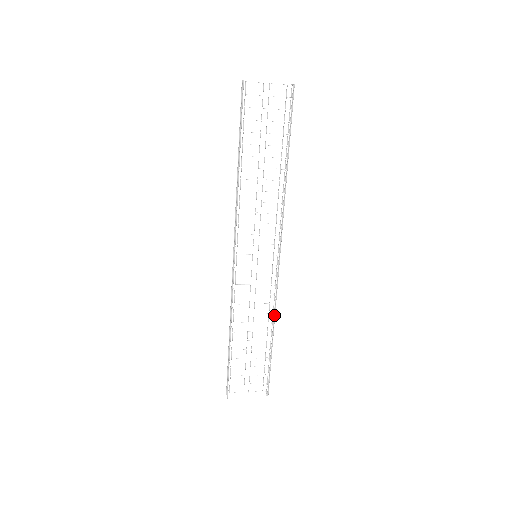
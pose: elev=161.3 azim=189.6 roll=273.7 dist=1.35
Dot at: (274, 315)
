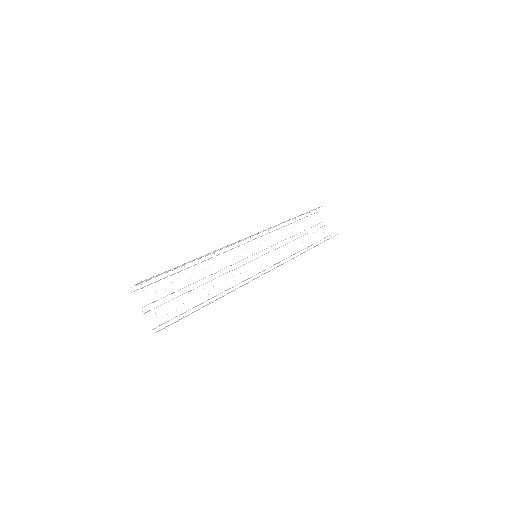
Dot at: (234, 290)
